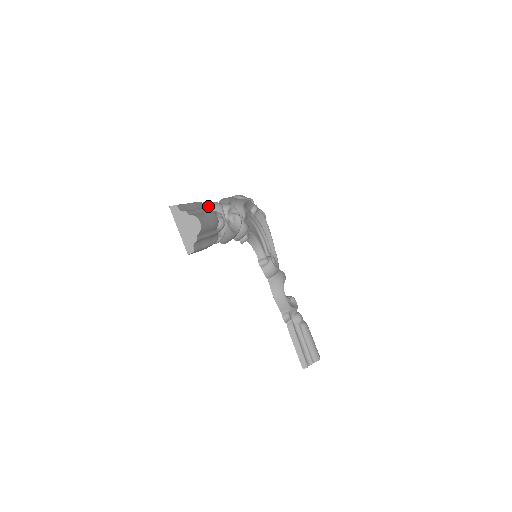
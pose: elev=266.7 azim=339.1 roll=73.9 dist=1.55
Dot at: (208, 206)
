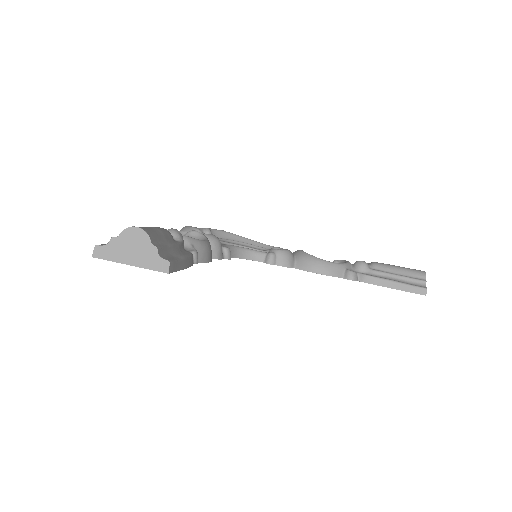
Dot at: occluded
